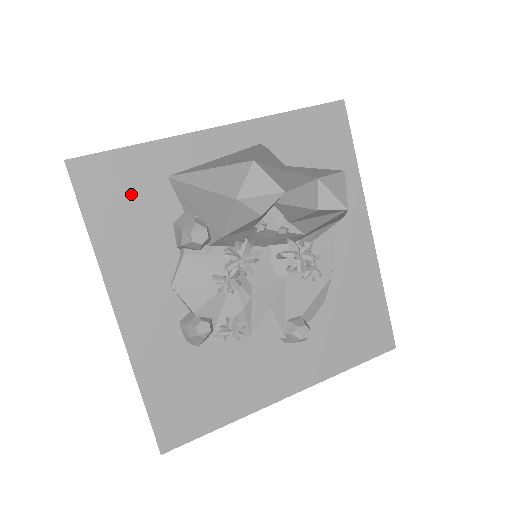
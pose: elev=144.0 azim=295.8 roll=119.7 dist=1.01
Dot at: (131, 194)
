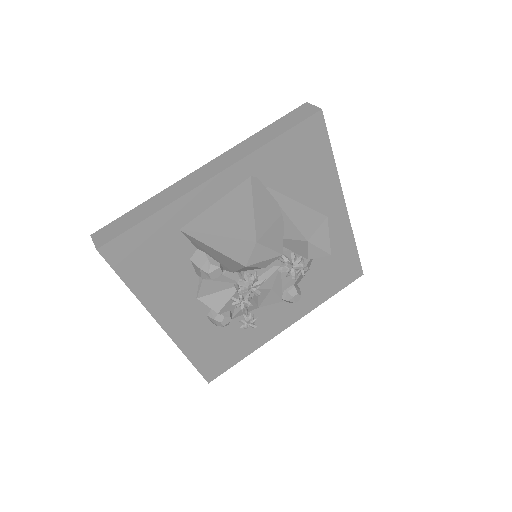
Dot at: (154, 252)
